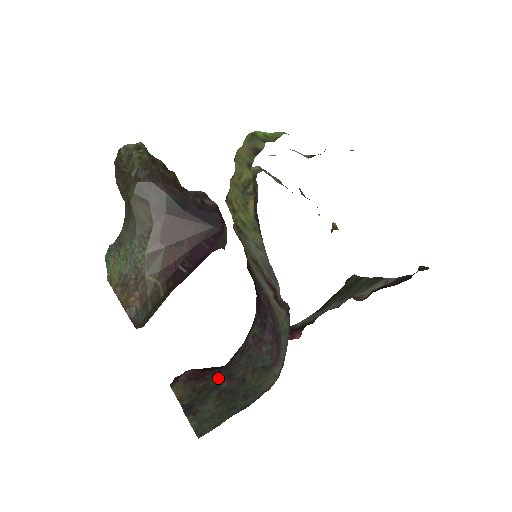
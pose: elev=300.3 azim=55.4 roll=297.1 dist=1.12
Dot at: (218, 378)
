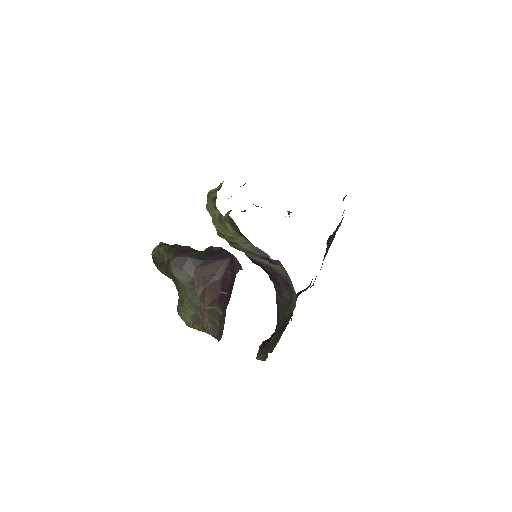
Dot at: (275, 331)
